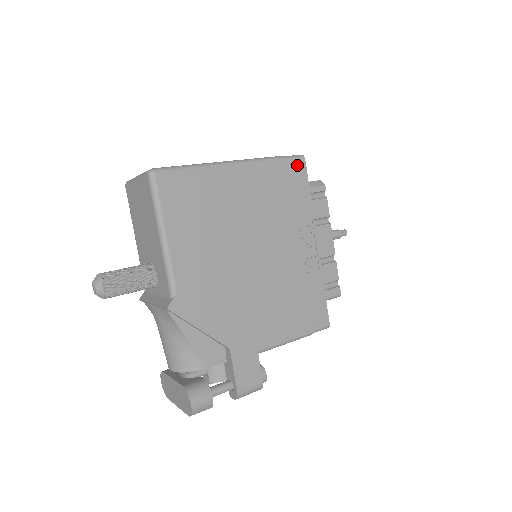
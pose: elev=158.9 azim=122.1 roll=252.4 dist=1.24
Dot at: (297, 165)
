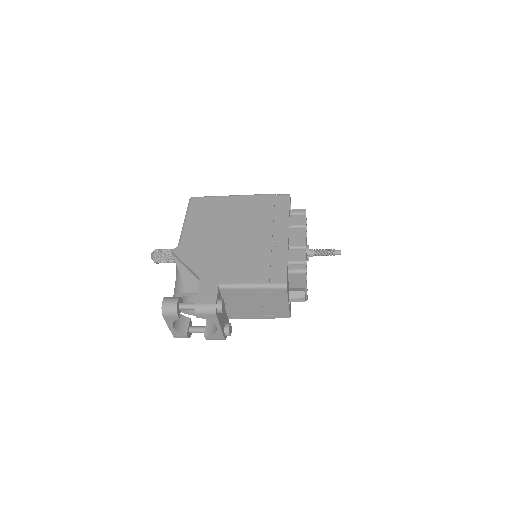
Dot at: (283, 197)
